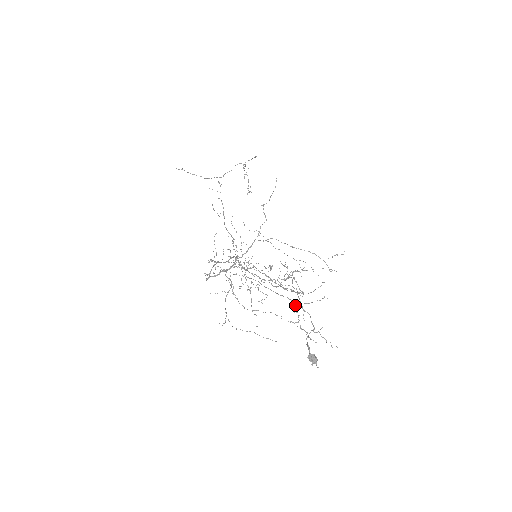
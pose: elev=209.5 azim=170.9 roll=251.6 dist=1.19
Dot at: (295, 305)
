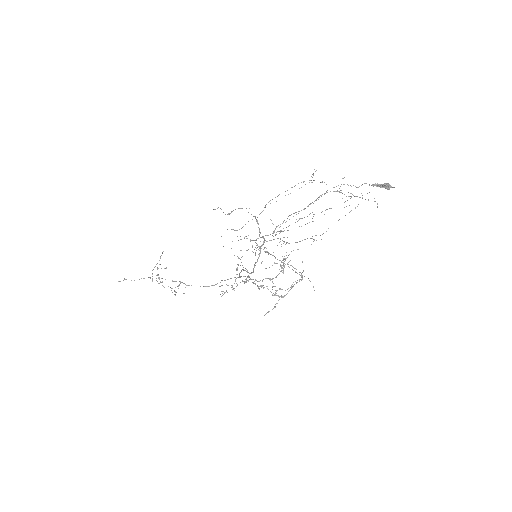
Dot at: (338, 185)
